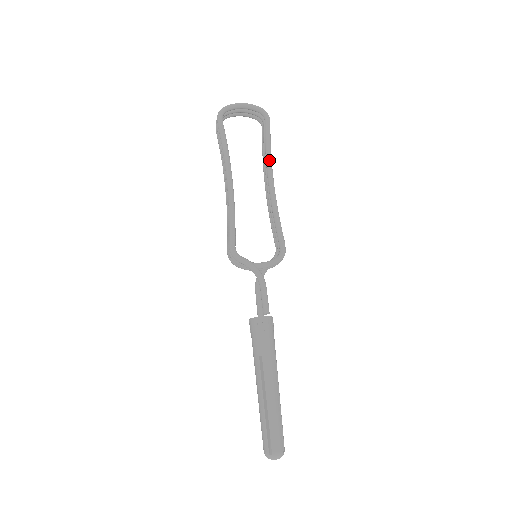
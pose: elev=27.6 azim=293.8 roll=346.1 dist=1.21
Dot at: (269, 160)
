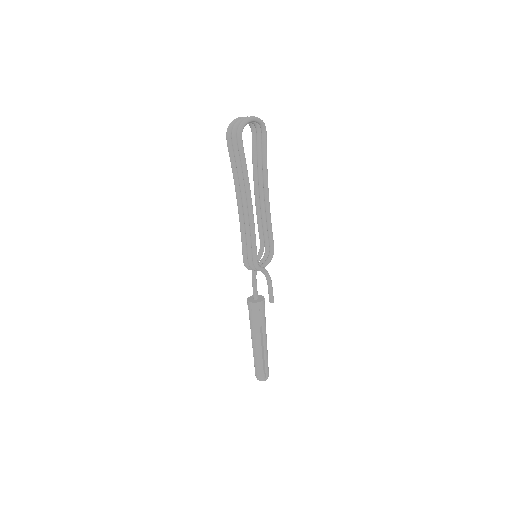
Dot at: (267, 174)
